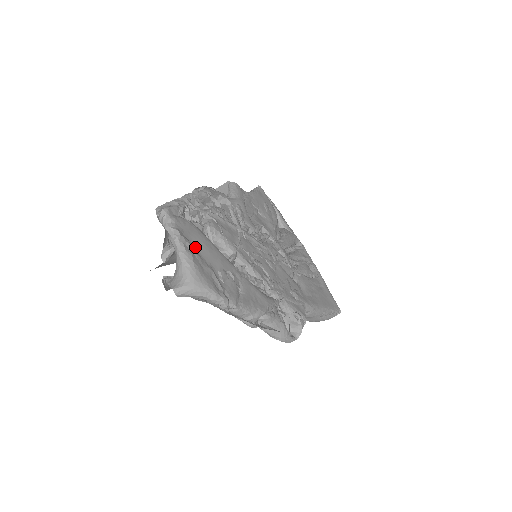
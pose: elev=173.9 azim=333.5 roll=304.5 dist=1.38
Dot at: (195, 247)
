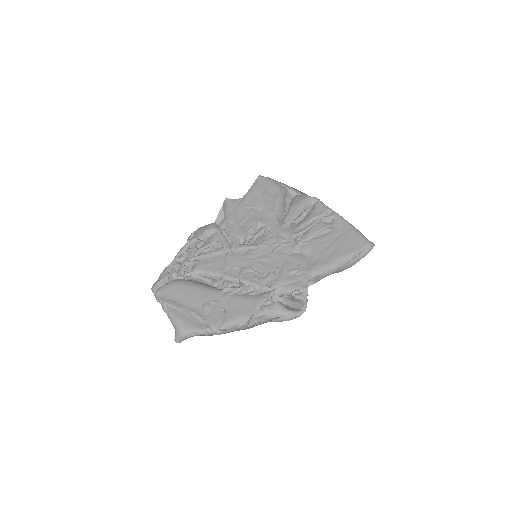
Dot at: (179, 302)
